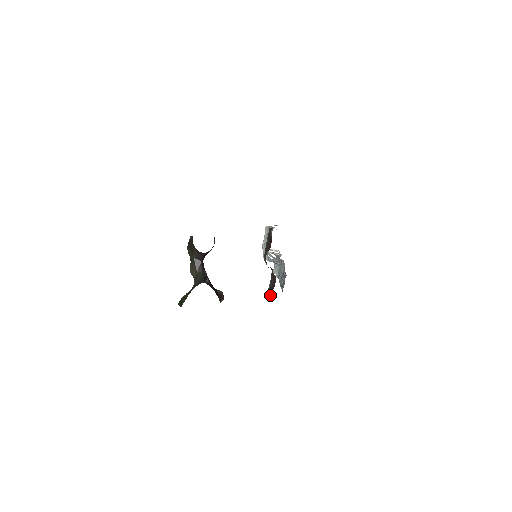
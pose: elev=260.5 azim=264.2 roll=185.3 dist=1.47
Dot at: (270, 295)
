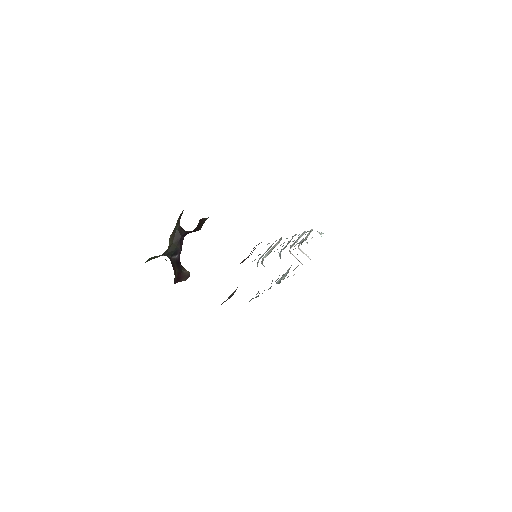
Dot at: (221, 304)
